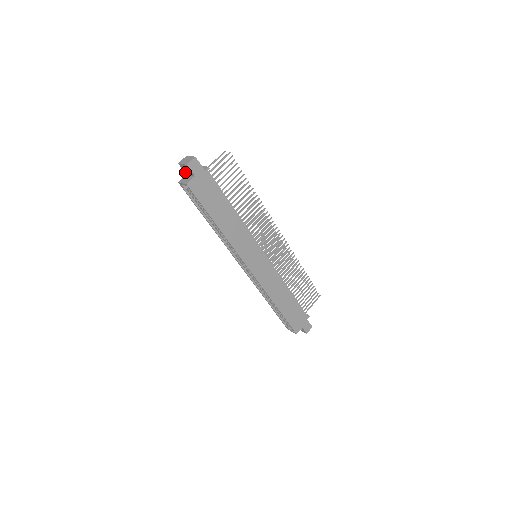
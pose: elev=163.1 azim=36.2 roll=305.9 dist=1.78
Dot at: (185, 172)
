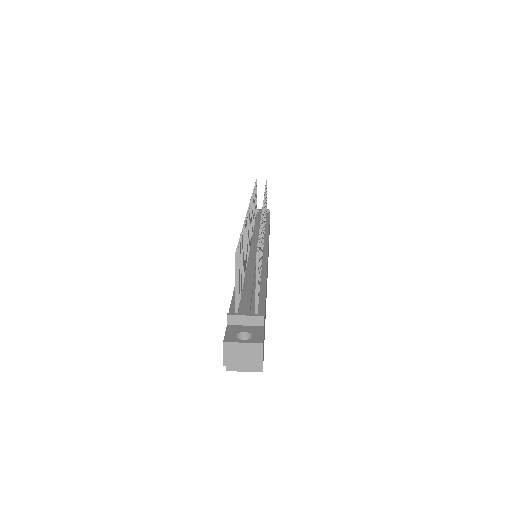
Dot at: occluded
